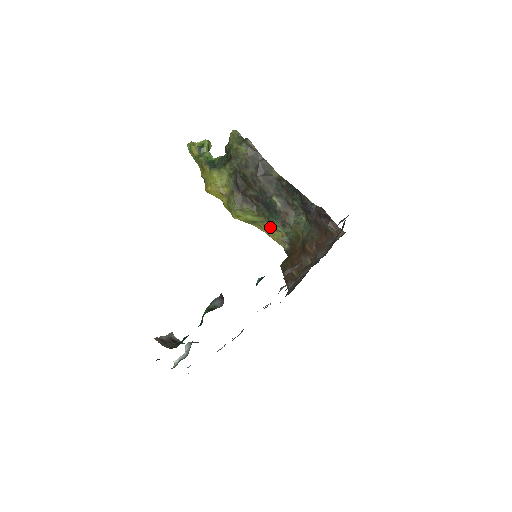
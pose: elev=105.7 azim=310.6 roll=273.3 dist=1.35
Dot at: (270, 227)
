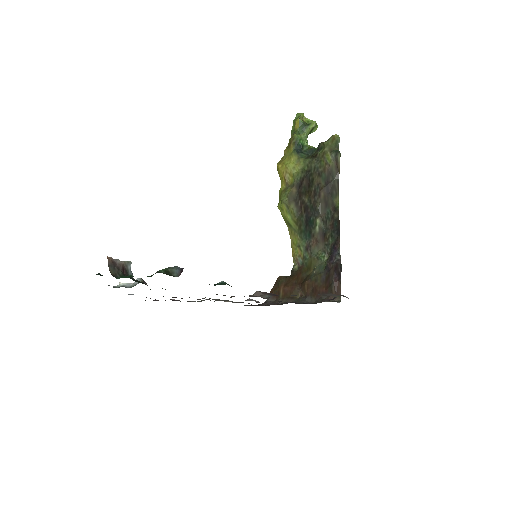
Dot at: (297, 240)
